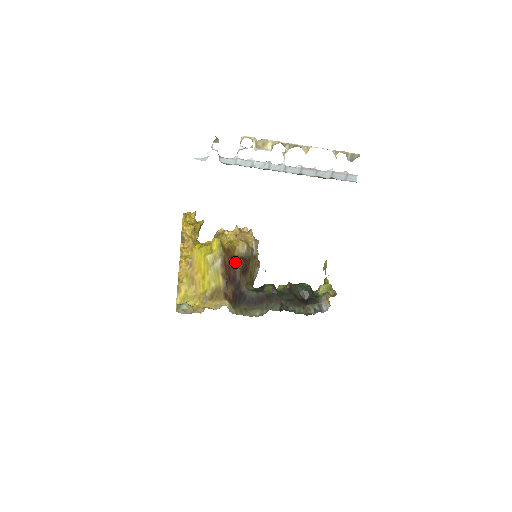
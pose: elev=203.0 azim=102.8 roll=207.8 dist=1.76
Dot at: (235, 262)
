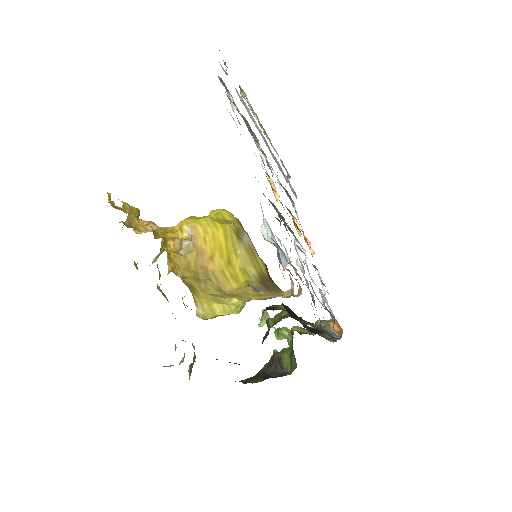
Dot at: occluded
